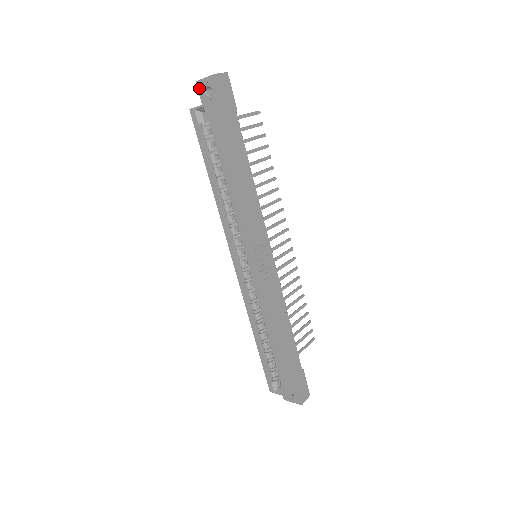
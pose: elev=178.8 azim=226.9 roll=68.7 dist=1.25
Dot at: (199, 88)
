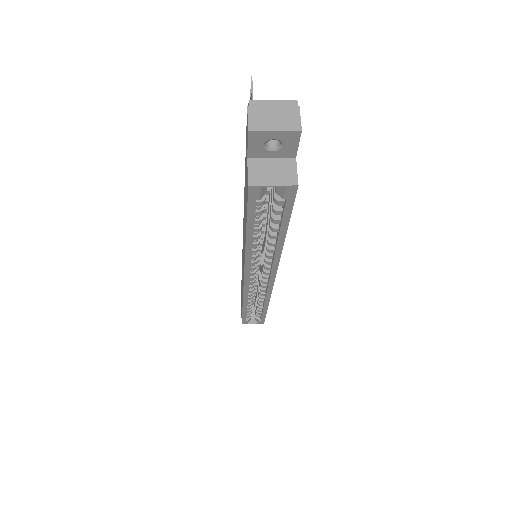
Dot at: (252, 139)
